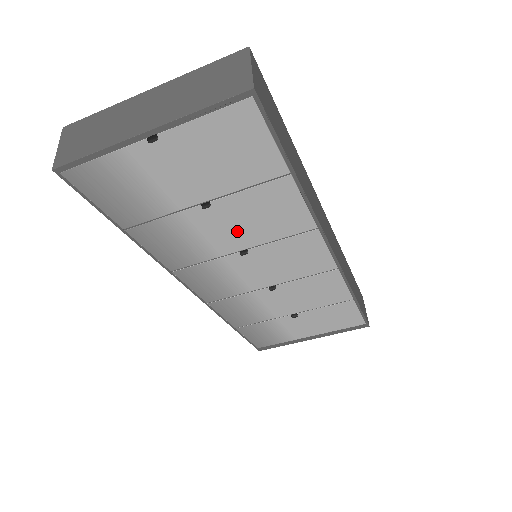
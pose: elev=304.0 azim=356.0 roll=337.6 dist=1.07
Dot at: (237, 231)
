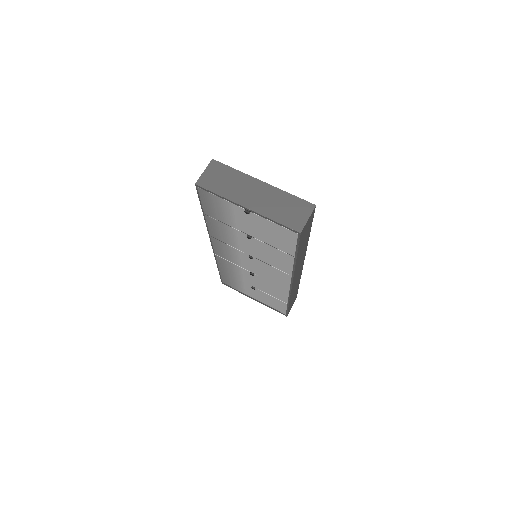
Dot at: (255, 250)
